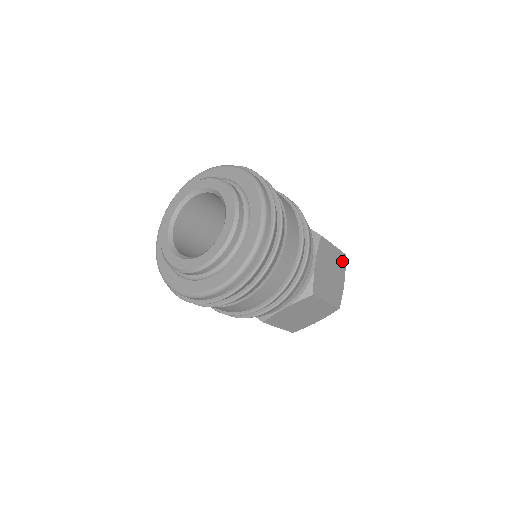
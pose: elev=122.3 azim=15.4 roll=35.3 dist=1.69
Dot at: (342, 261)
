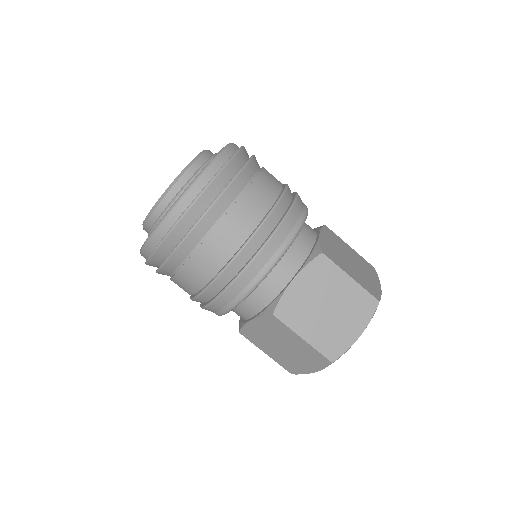
Dot at: (370, 268)
